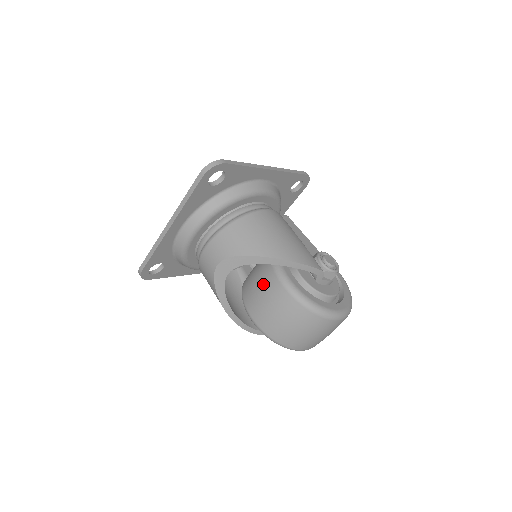
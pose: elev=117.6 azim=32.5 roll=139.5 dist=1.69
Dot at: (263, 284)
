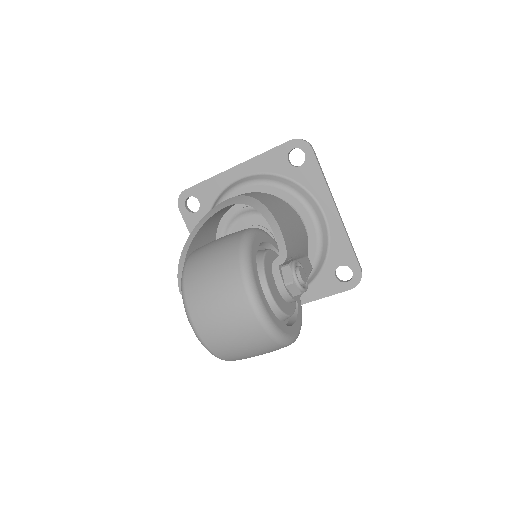
Dot at: occluded
